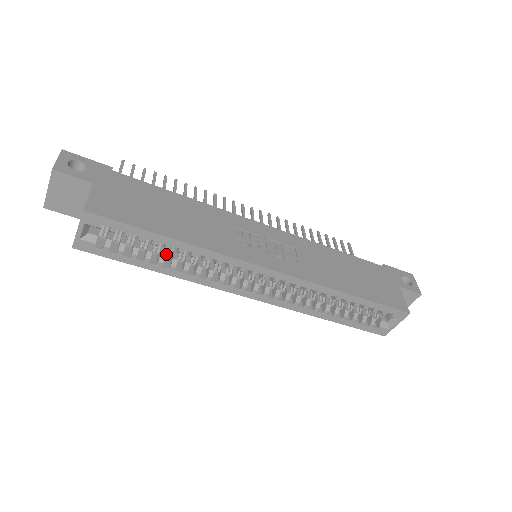
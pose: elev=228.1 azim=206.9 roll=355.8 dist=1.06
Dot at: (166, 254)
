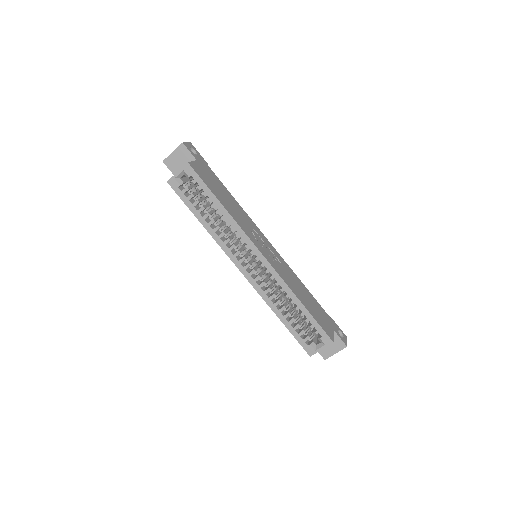
Dot at: (210, 216)
